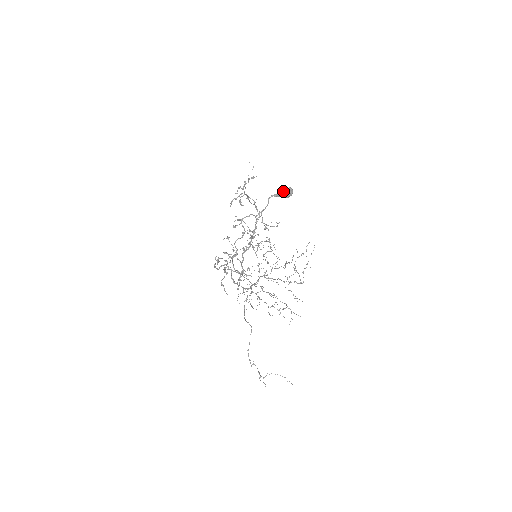
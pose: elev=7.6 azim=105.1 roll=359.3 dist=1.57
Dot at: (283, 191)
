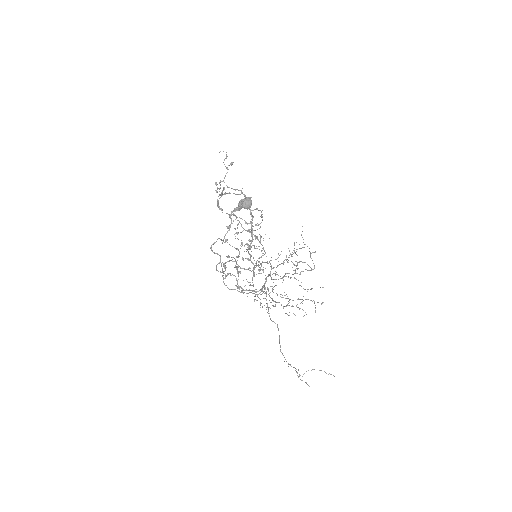
Dot at: (240, 204)
